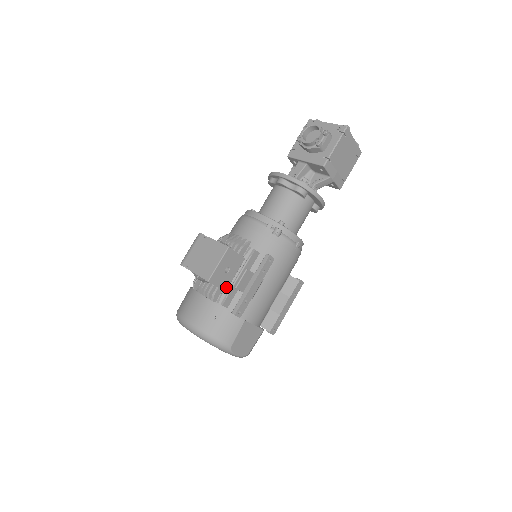
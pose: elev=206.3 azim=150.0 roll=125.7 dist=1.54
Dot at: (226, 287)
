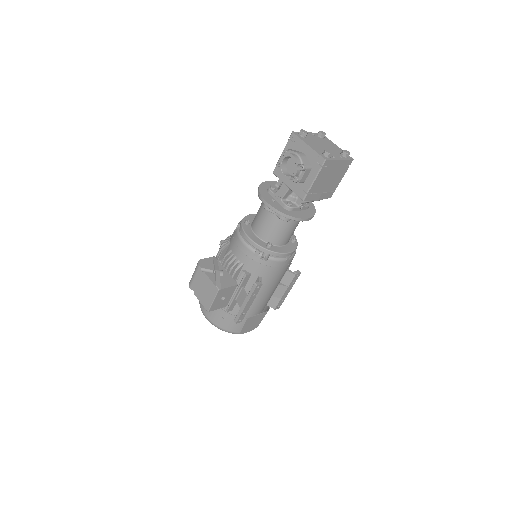
Dot at: (226, 304)
